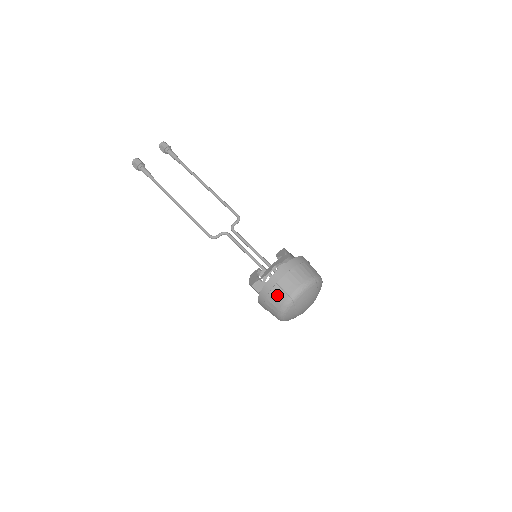
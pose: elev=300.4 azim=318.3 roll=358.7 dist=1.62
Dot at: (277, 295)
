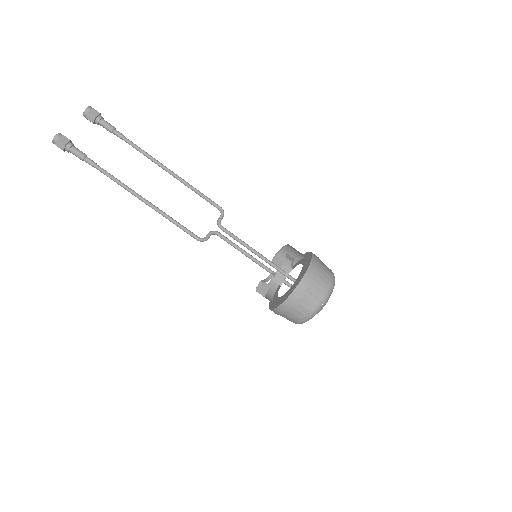
Dot at: (306, 302)
